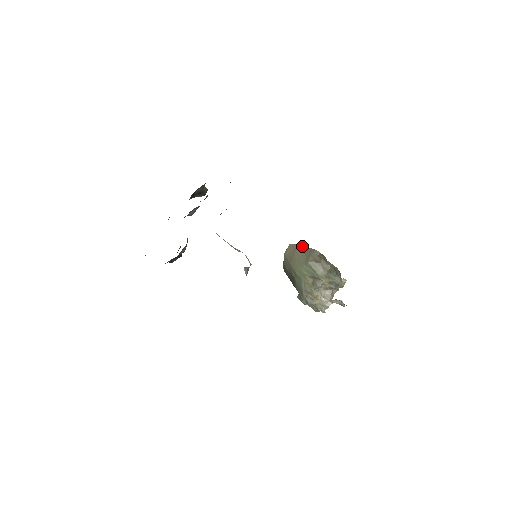
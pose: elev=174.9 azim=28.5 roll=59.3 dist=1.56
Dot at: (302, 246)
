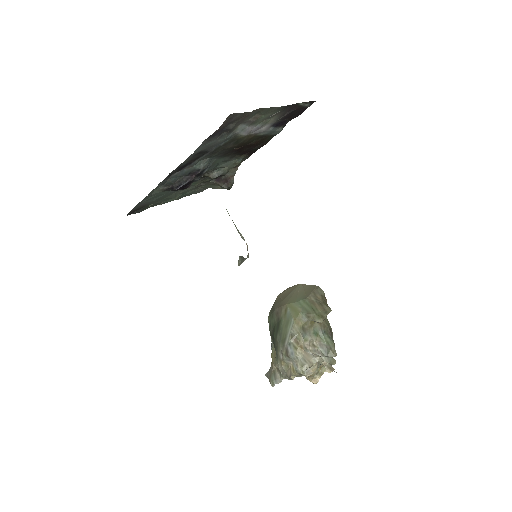
Dot at: (304, 284)
